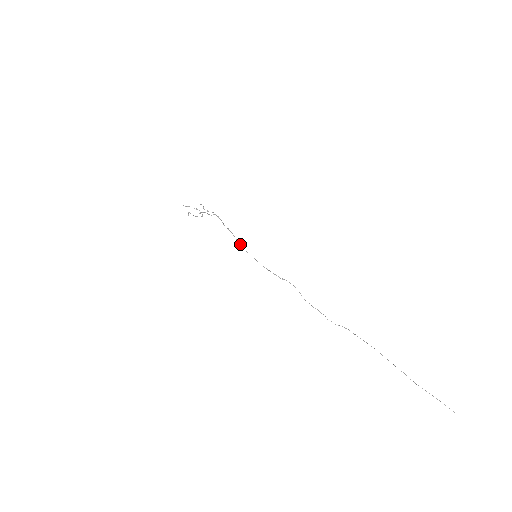
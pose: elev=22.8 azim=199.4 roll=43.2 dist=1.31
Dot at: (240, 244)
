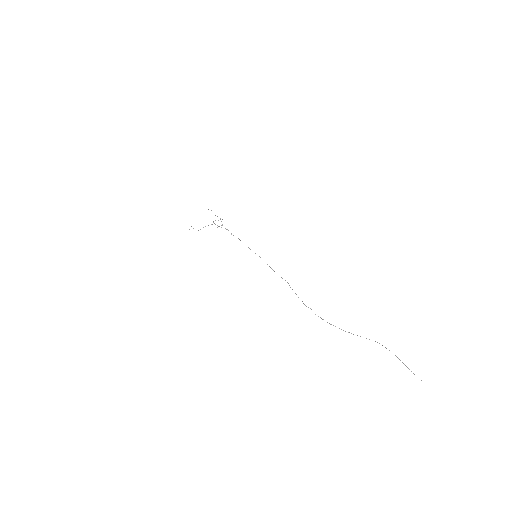
Dot at: occluded
